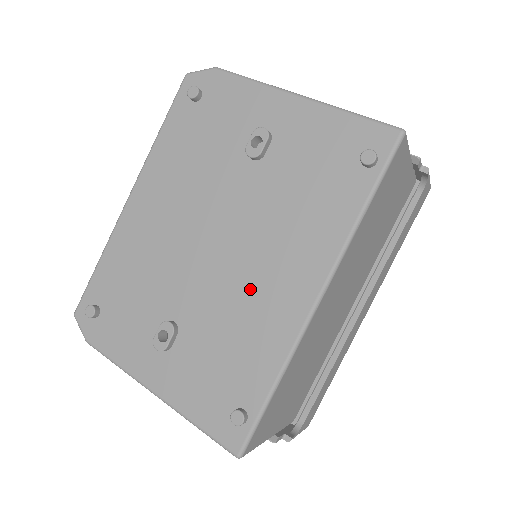
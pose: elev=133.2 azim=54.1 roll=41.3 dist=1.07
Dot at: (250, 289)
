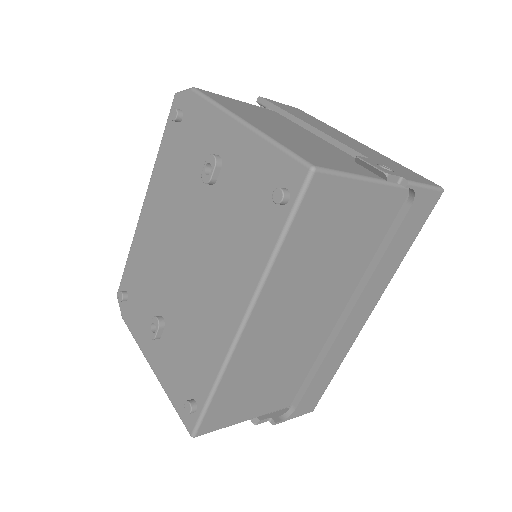
Dot at: (203, 303)
